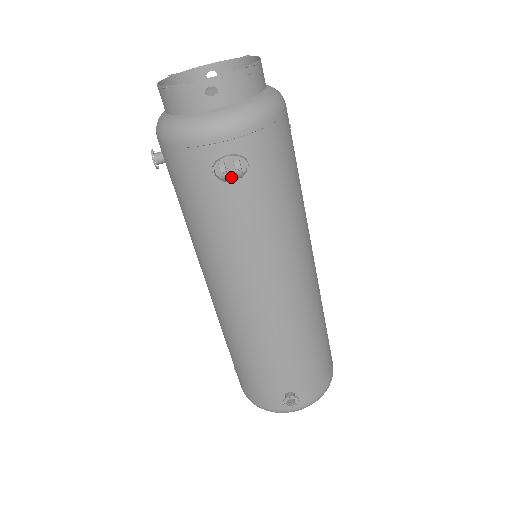
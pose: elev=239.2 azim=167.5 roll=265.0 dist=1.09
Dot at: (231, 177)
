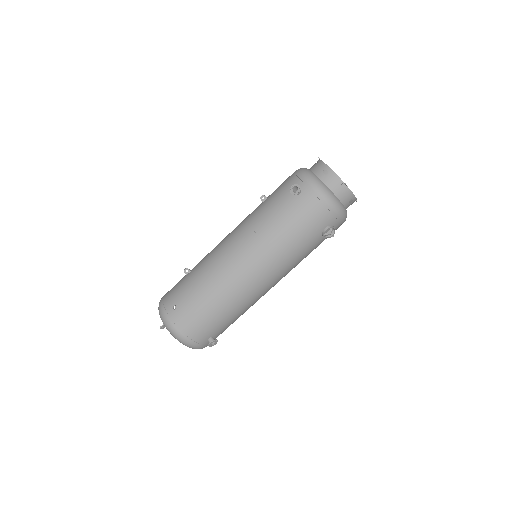
Dot at: occluded
